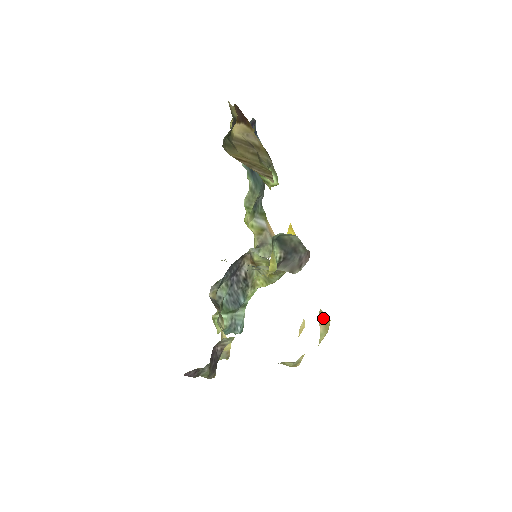
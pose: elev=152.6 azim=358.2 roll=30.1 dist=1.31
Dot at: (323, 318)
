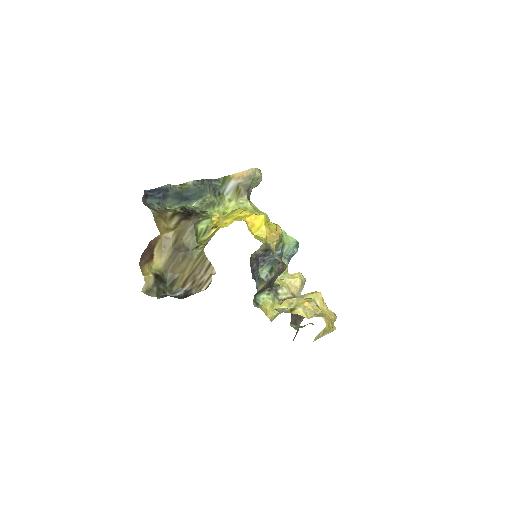
Dot at: (320, 335)
